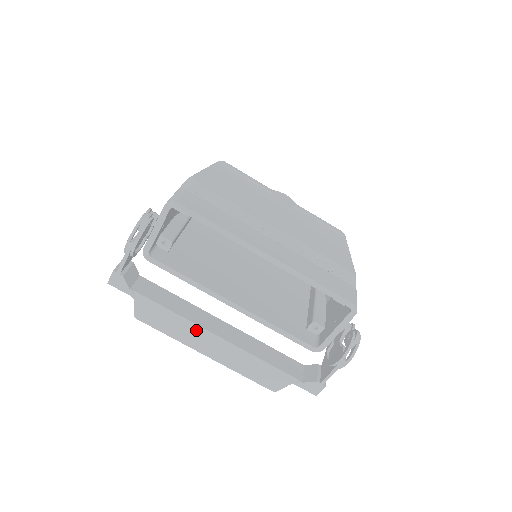
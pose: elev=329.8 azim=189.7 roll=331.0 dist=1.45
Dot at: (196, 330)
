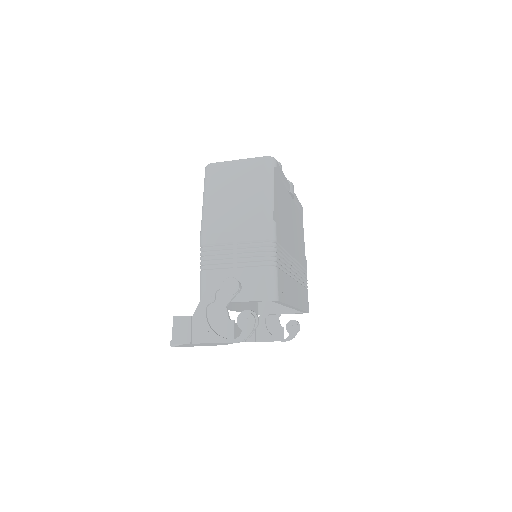
Dot at: occluded
